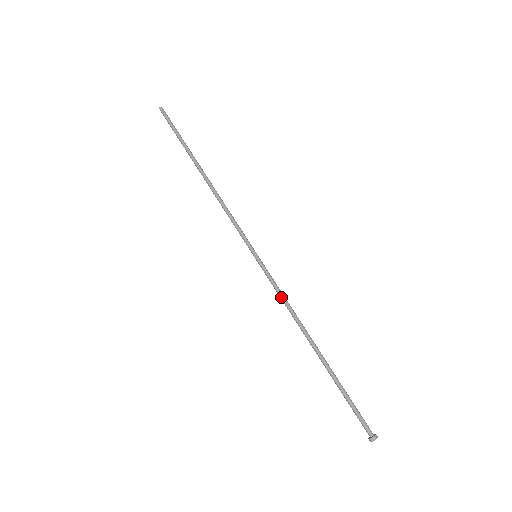
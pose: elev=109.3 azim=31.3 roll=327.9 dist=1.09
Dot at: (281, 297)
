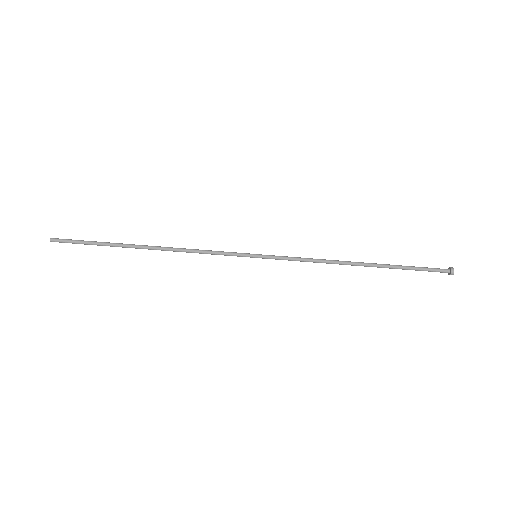
Dot at: (305, 260)
